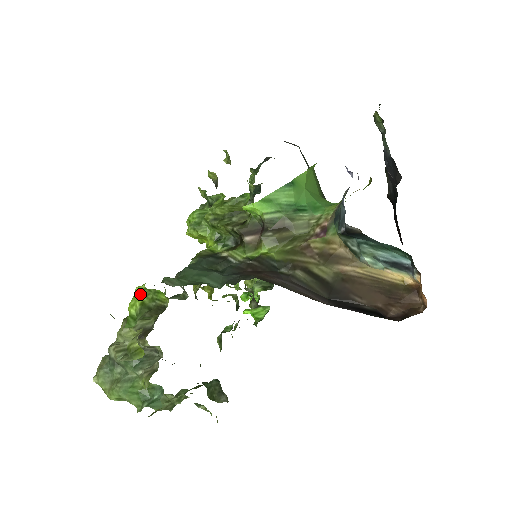
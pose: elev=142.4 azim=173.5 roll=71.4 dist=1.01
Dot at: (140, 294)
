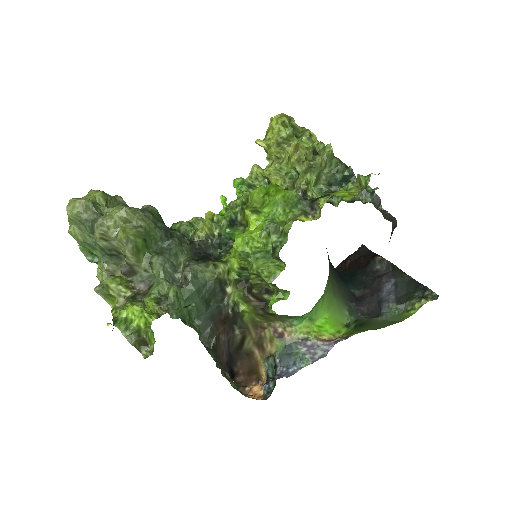
Dot at: (144, 321)
